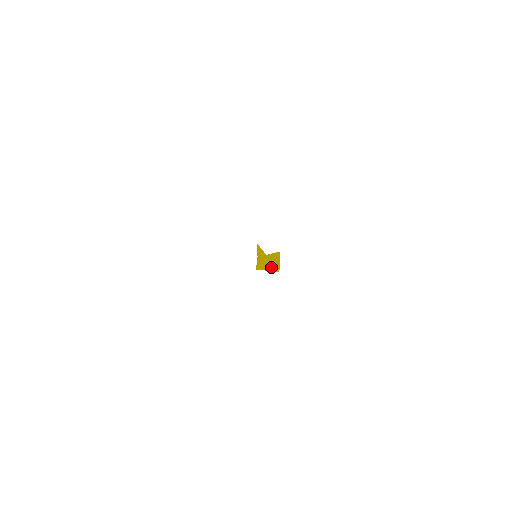
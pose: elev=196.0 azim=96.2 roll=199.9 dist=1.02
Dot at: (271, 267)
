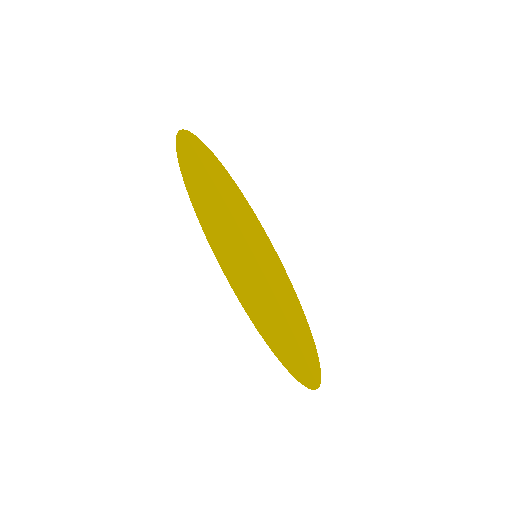
Dot at: (244, 286)
